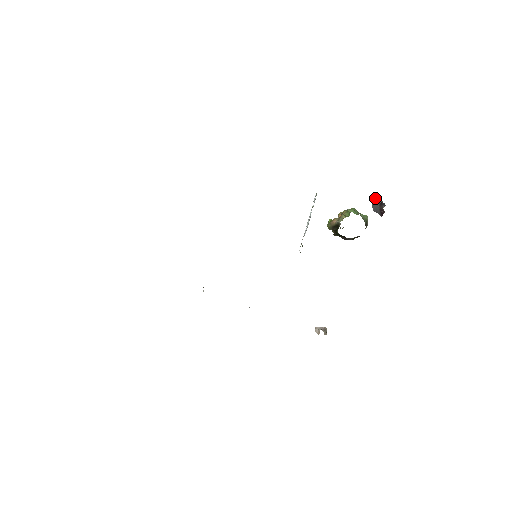
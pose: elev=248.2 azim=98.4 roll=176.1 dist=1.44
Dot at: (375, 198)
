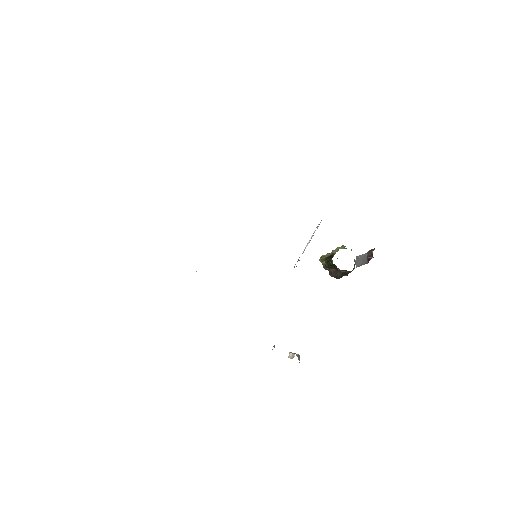
Dot at: occluded
